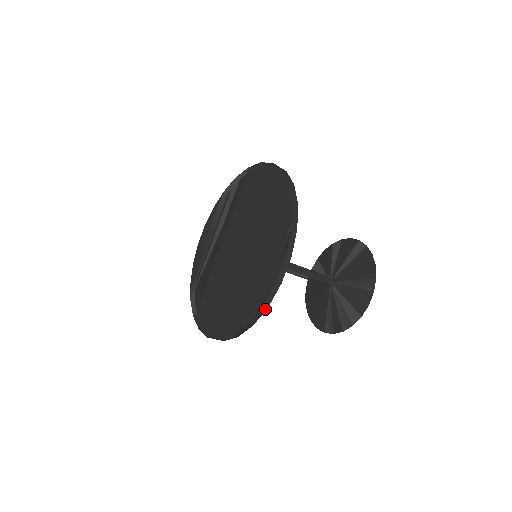
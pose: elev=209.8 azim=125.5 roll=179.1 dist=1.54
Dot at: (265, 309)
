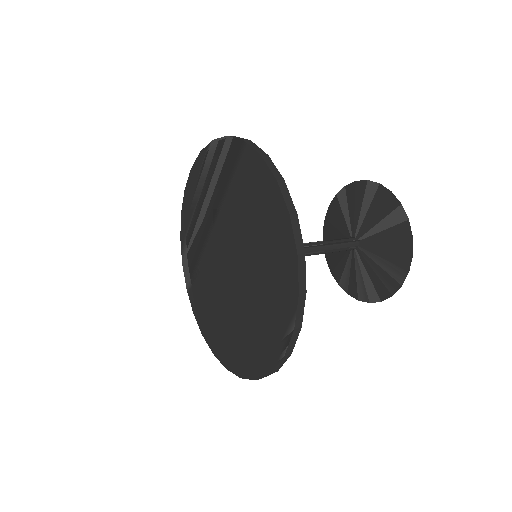
Dot at: occluded
